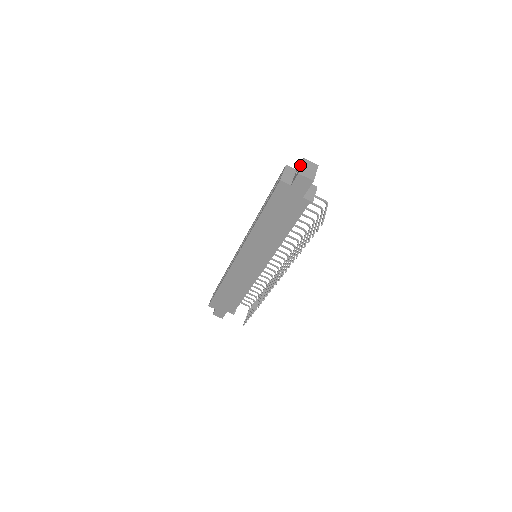
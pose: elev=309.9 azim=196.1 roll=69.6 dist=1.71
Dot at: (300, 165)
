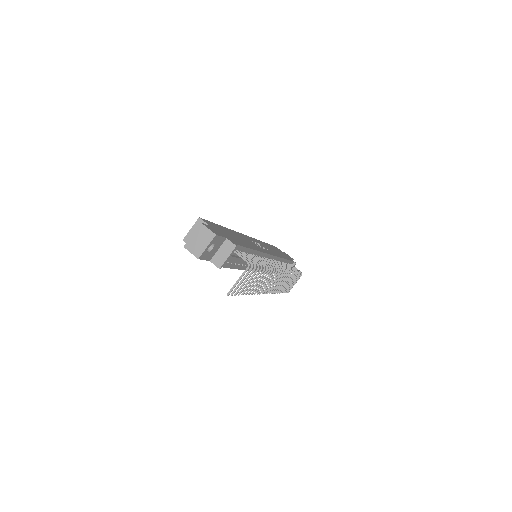
Dot at: (196, 231)
